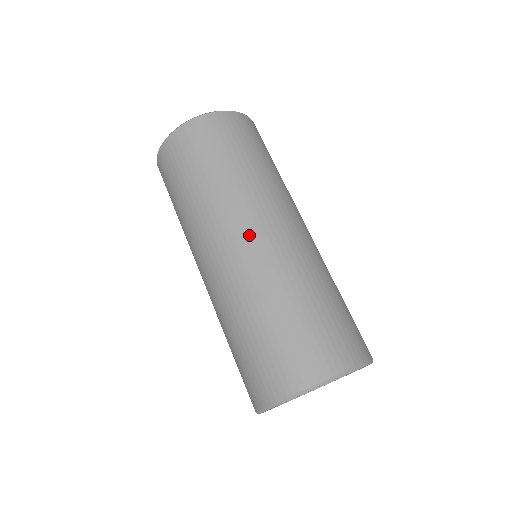
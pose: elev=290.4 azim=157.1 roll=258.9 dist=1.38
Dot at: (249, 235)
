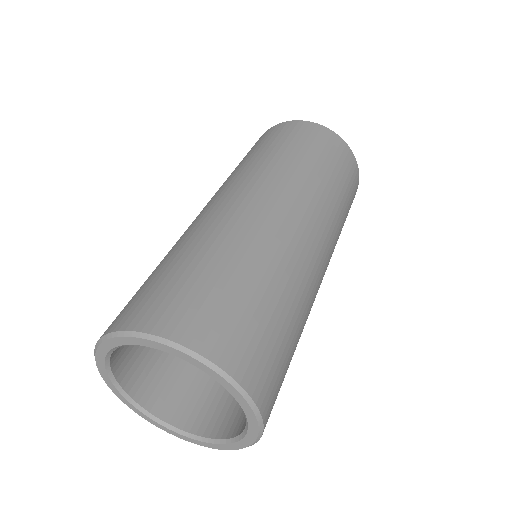
Dot at: (223, 198)
